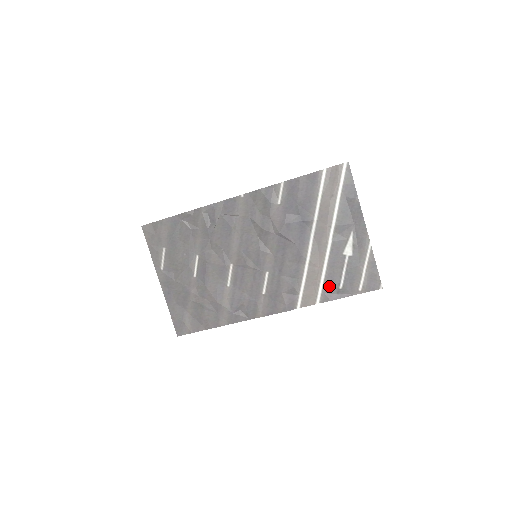
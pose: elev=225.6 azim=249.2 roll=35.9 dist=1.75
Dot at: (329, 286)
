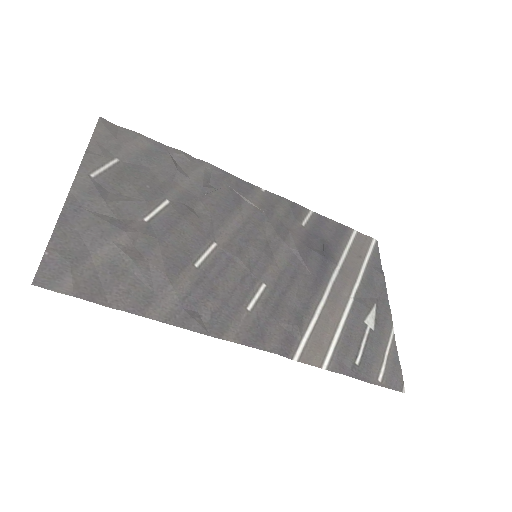
Dot at: (343, 352)
